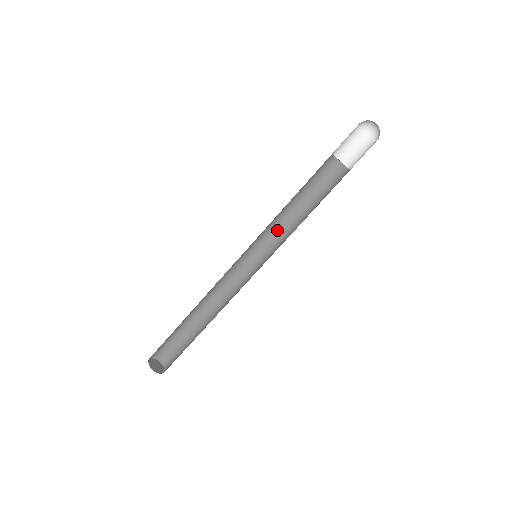
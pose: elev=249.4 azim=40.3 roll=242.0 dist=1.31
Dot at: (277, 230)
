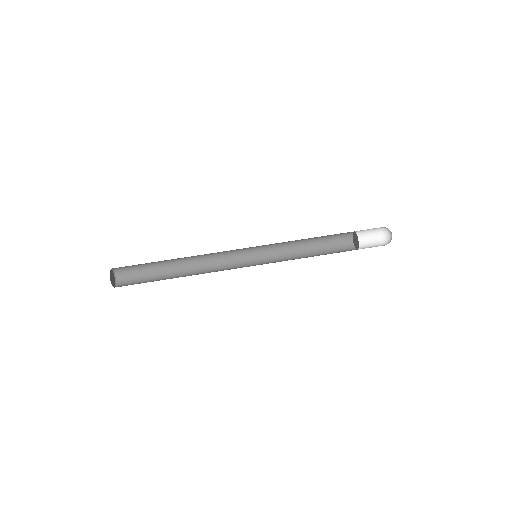
Dot at: occluded
